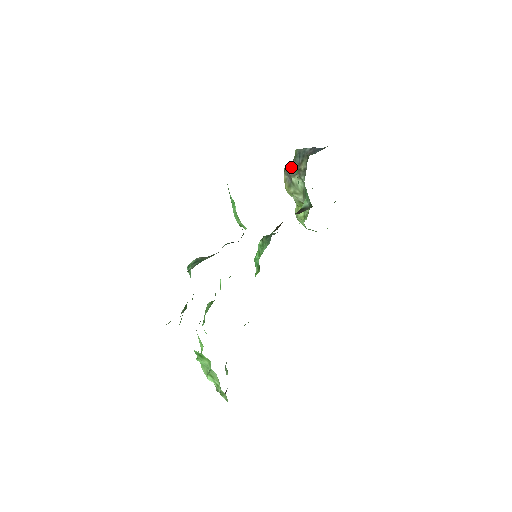
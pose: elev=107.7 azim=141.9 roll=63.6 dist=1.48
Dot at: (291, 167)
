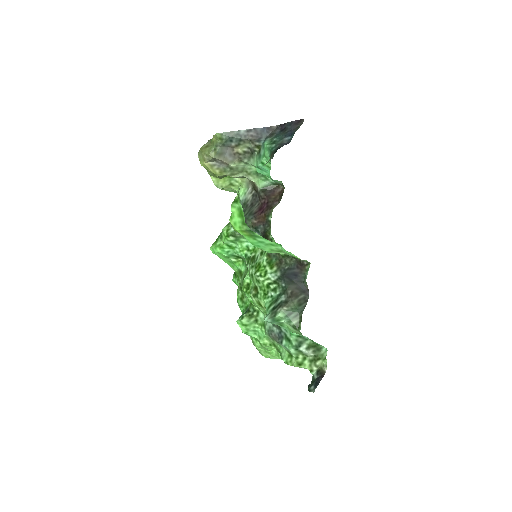
Dot at: (221, 154)
